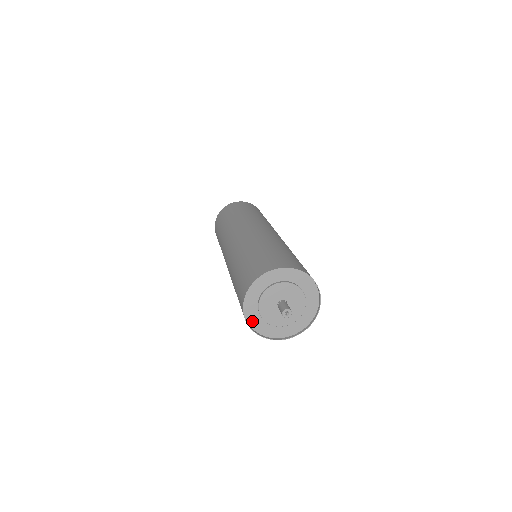
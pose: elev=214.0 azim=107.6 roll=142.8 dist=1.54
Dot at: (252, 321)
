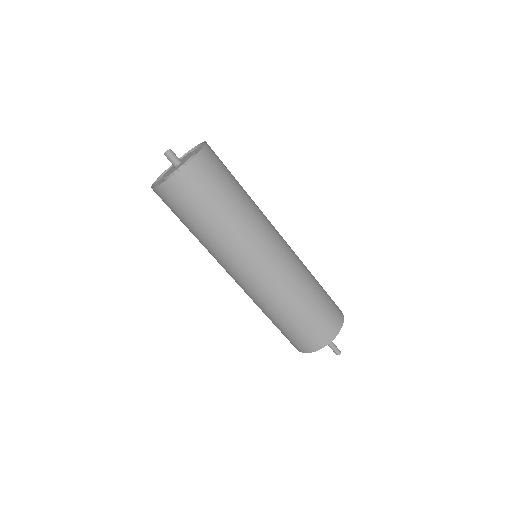
Dot at: occluded
